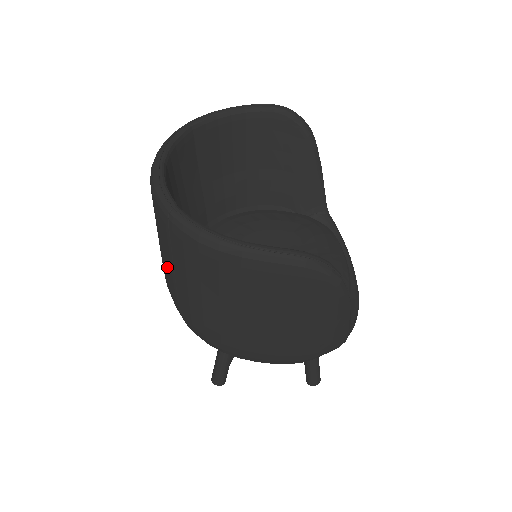
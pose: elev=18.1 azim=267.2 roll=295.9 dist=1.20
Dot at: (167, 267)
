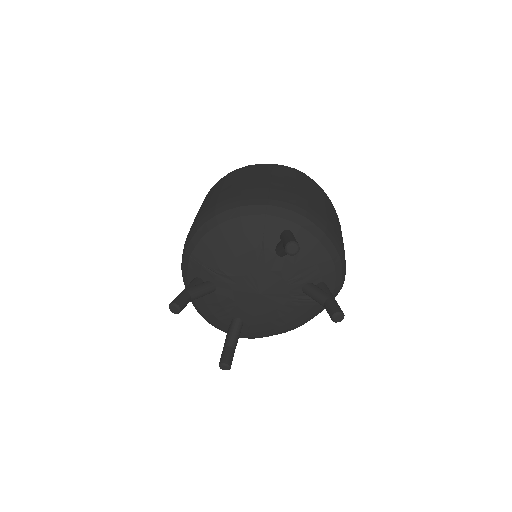
Dot at: (258, 179)
